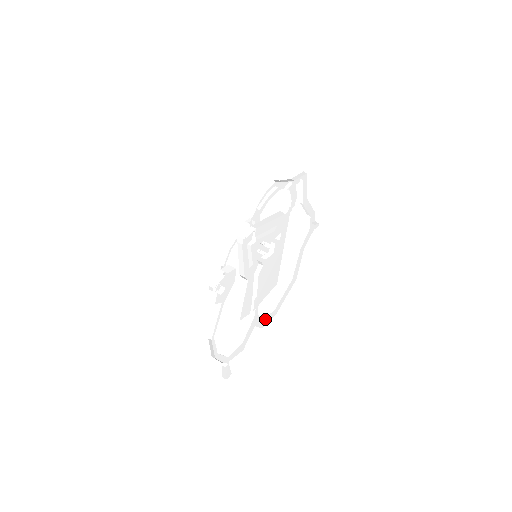
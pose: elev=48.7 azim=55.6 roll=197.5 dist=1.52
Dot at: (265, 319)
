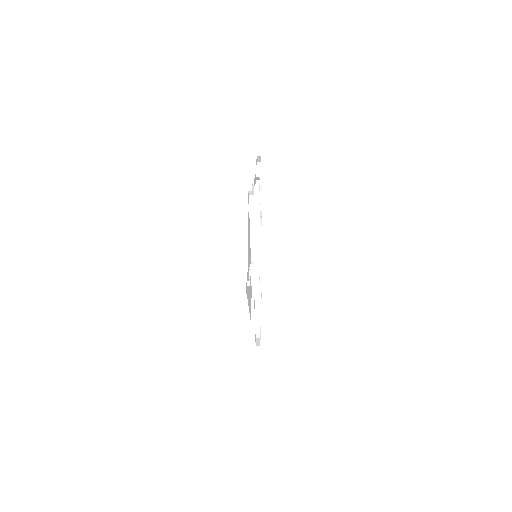
Dot at: occluded
